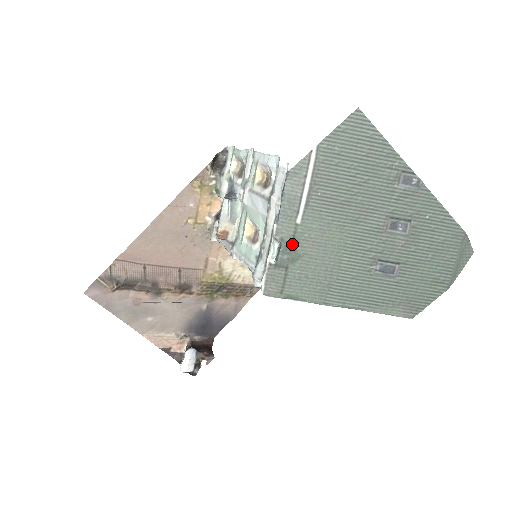
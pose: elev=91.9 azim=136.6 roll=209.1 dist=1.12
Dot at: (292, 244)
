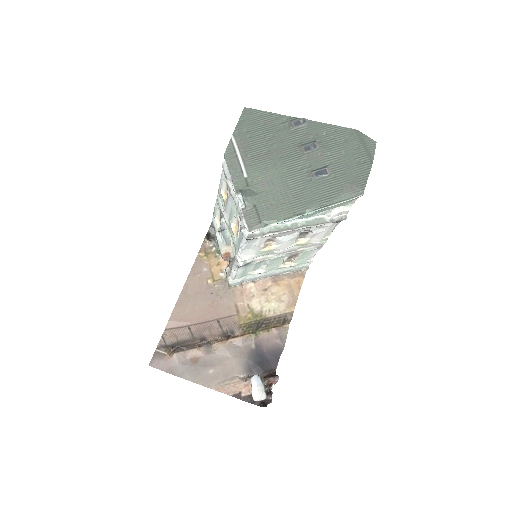
Dot at: (249, 190)
